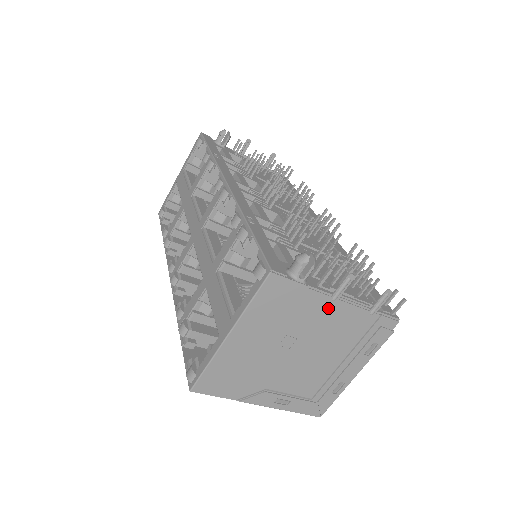
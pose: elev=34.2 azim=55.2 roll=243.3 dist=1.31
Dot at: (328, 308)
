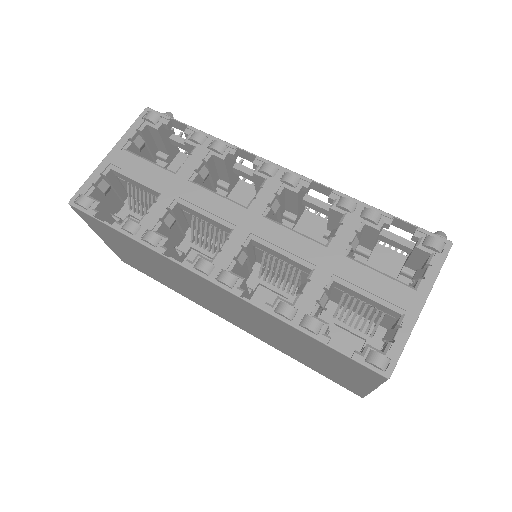
Dot at: occluded
